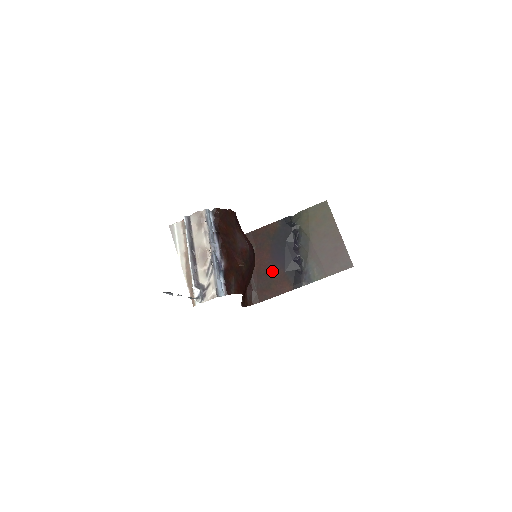
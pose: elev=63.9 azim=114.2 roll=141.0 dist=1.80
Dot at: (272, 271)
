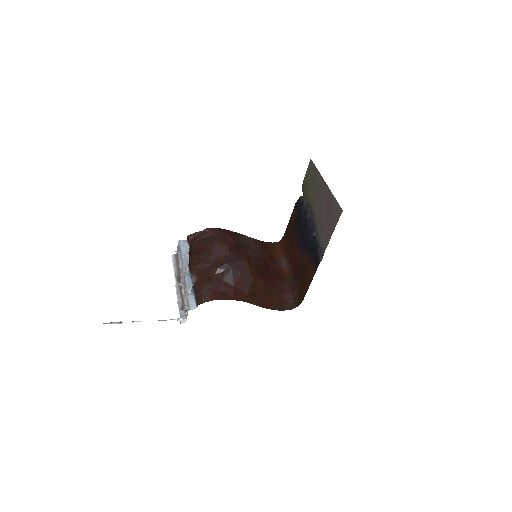
Dot at: (302, 261)
